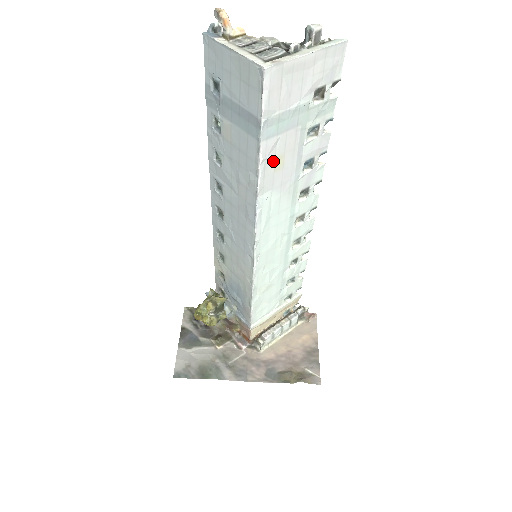
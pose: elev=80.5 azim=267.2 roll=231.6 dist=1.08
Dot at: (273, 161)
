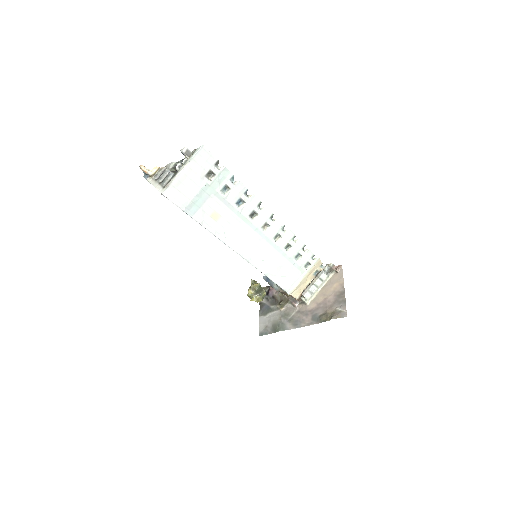
Dot at: (210, 218)
